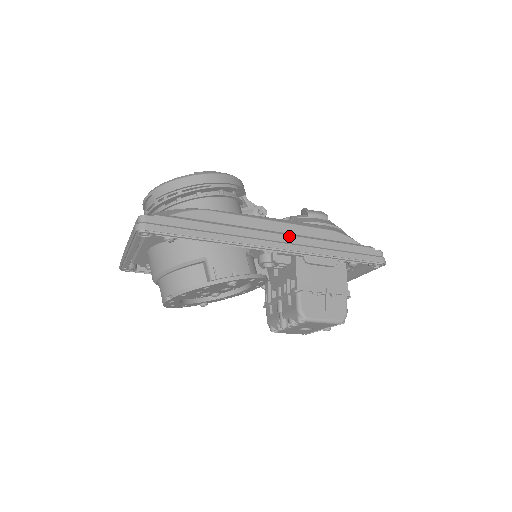
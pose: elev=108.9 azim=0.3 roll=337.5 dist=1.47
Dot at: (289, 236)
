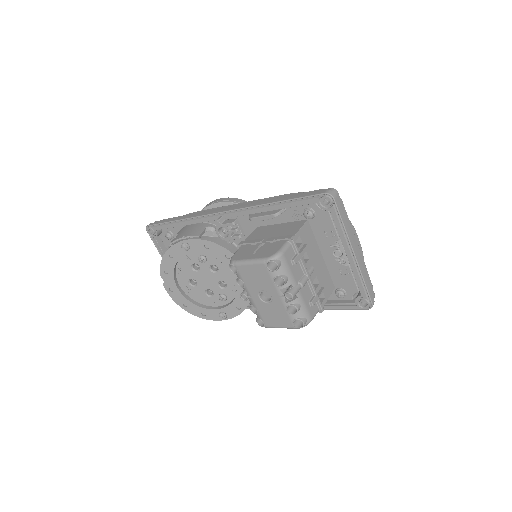
Dot at: (240, 205)
